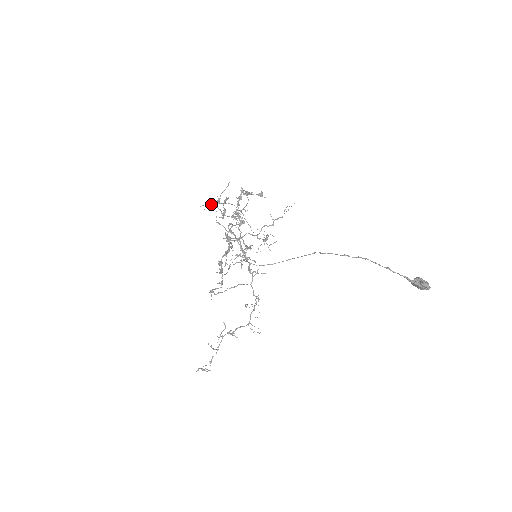
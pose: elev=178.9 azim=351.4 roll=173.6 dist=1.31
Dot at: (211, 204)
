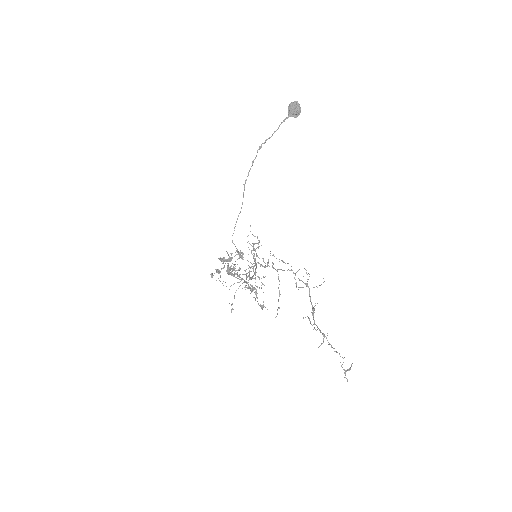
Dot at: occluded
